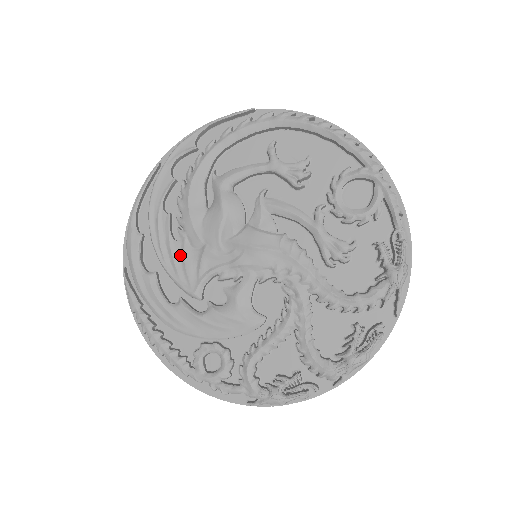
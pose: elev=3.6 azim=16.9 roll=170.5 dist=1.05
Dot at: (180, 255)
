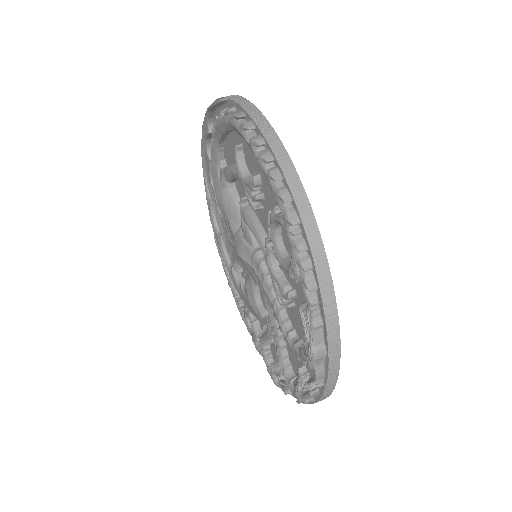
Dot at: (225, 230)
